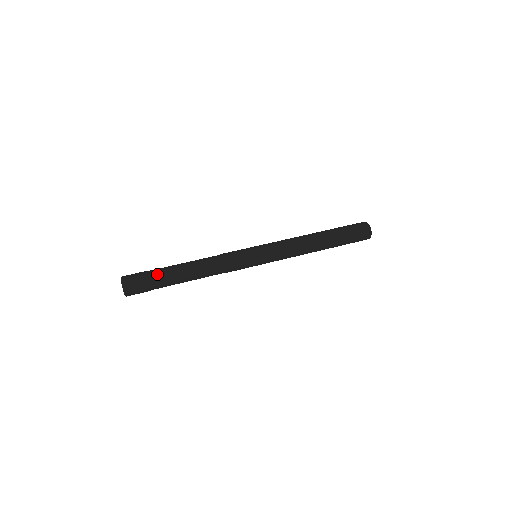
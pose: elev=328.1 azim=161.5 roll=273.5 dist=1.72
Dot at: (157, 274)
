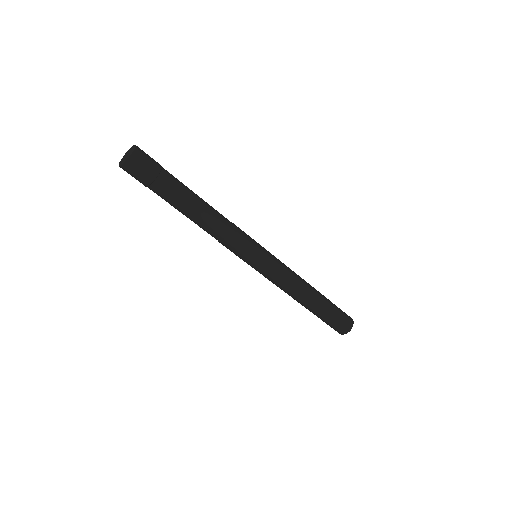
Dot at: (162, 190)
